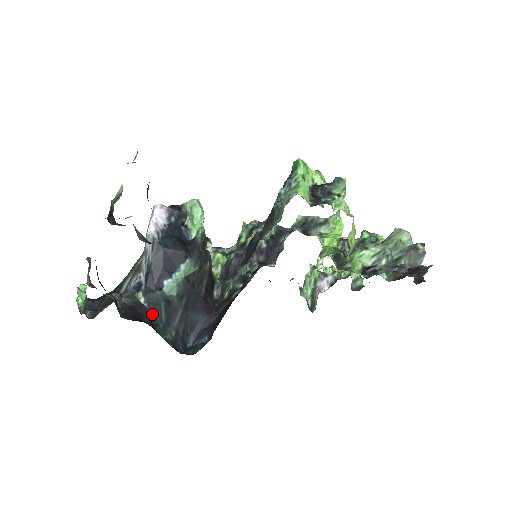
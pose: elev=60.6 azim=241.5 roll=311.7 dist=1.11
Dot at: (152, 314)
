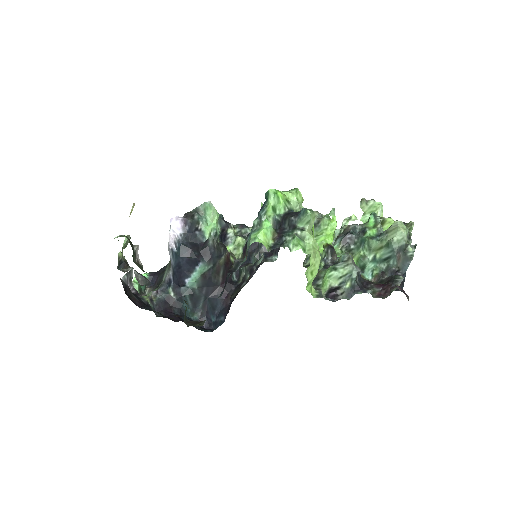
Dot at: (180, 304)
